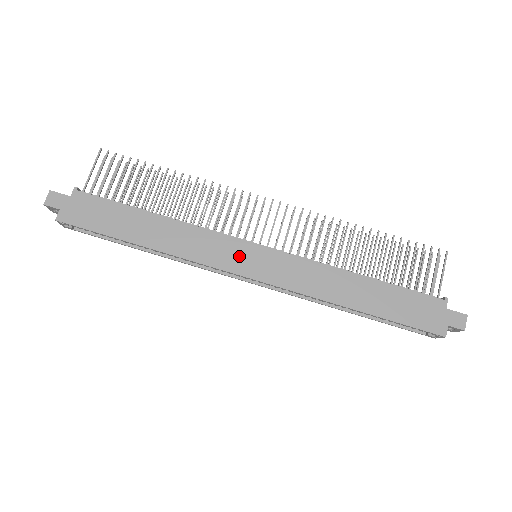
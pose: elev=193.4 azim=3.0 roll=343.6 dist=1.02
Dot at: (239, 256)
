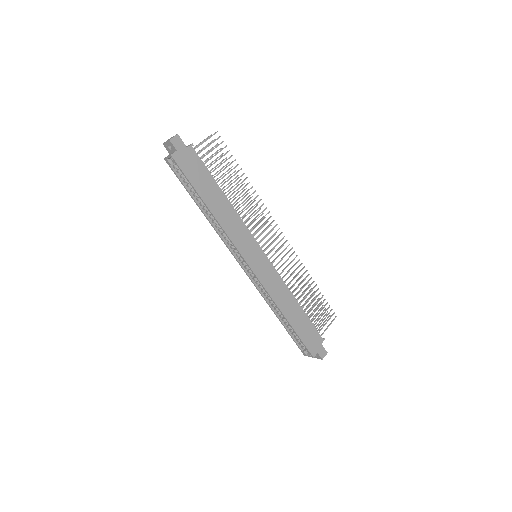
Dot at: (252, 251)
